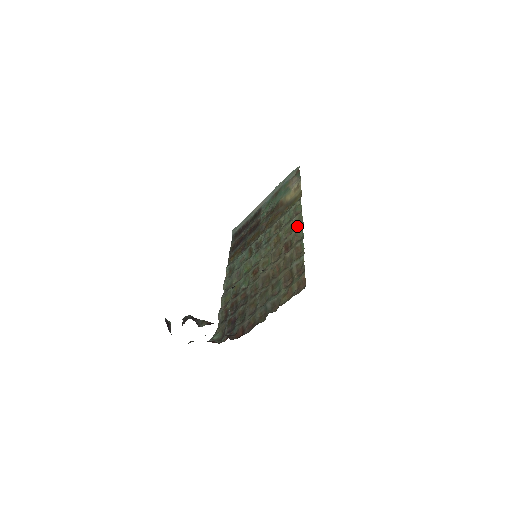
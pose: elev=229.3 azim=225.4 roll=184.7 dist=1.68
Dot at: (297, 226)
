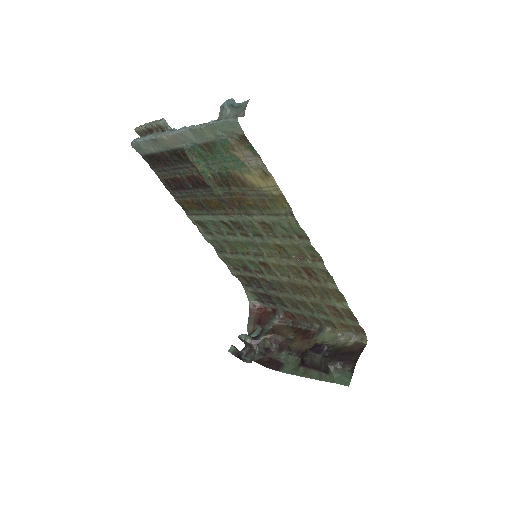
Dot at: (312, 257)
